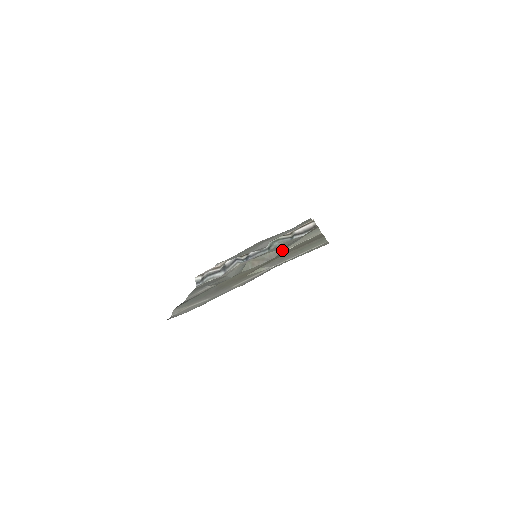
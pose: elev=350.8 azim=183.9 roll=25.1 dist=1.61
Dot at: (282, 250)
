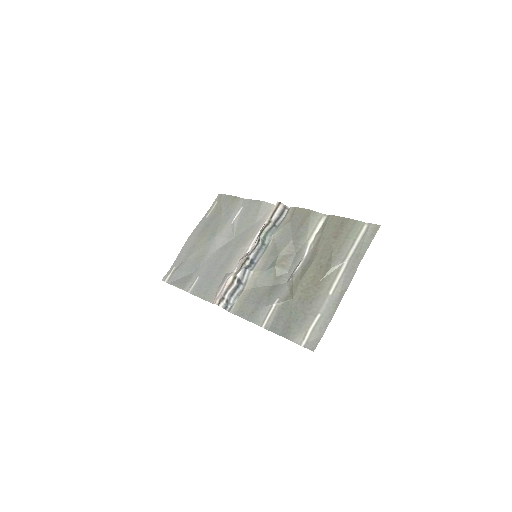
Dot at: (299, 242)
